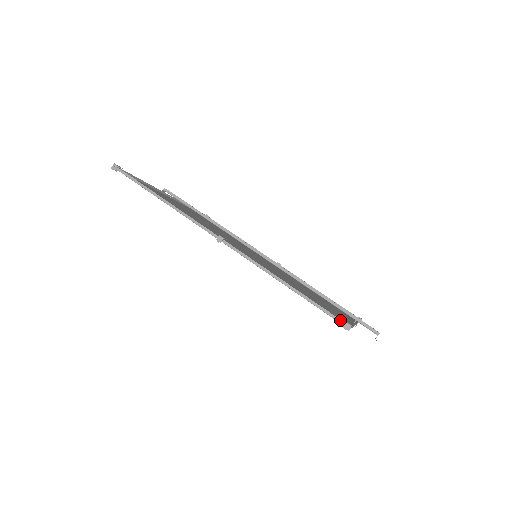
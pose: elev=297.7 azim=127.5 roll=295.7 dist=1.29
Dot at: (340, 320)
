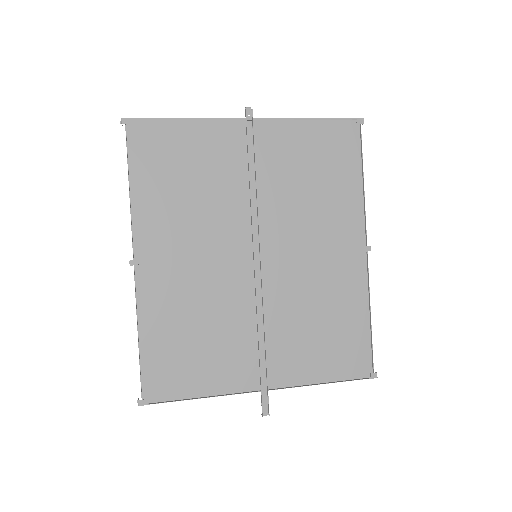
Dot at: (141, 394)
